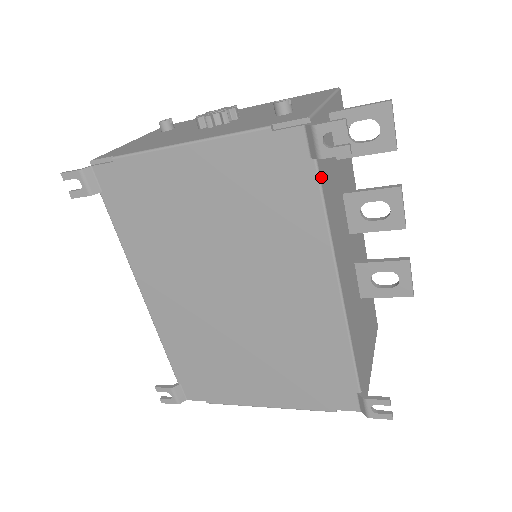
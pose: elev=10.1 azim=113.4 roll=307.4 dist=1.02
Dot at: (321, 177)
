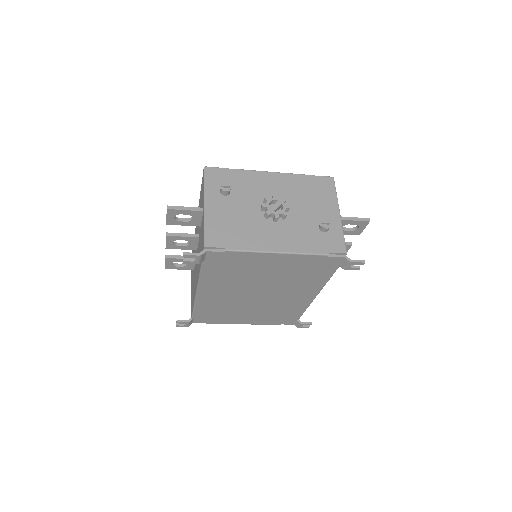
Dot at: (337, 268)
